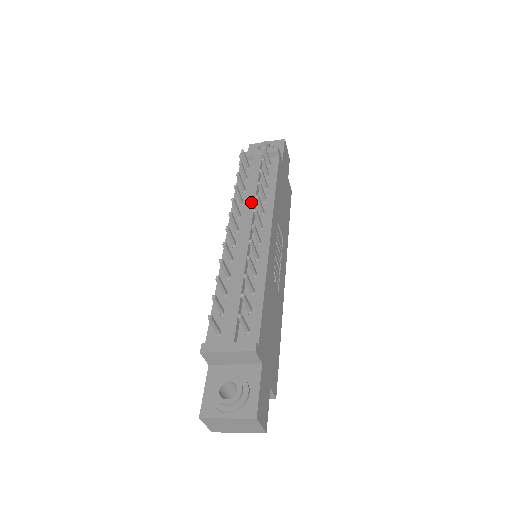
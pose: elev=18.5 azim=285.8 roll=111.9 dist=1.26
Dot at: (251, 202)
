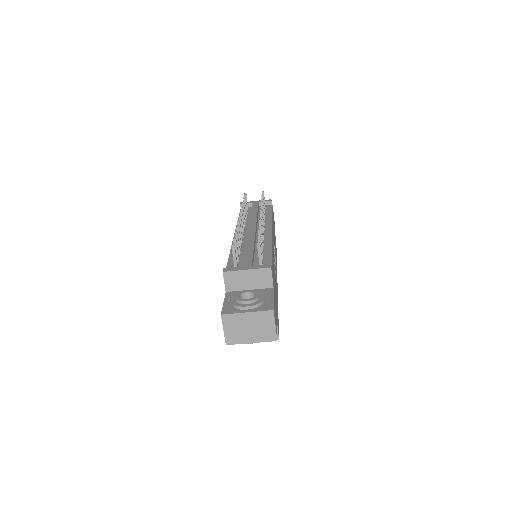
Dot at: (254, 218)
